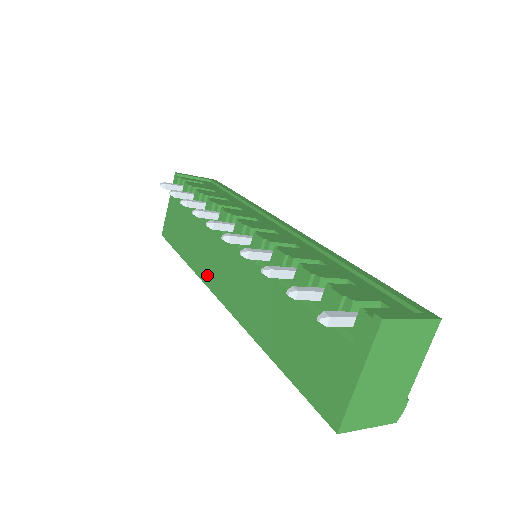
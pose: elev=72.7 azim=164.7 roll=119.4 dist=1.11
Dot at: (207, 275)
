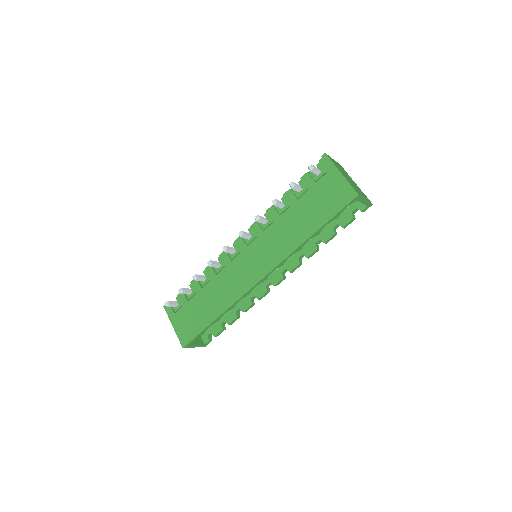
Dot at: (241, 288)
